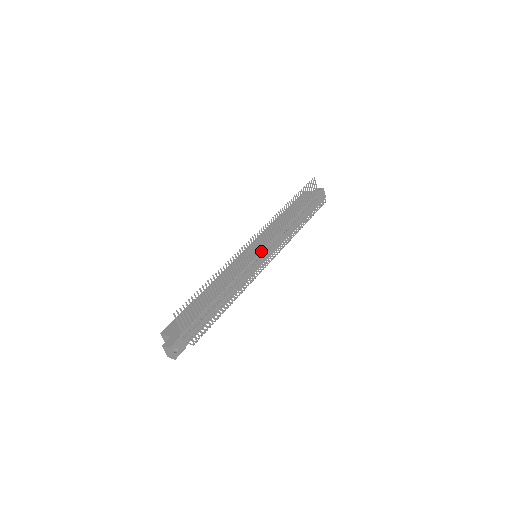
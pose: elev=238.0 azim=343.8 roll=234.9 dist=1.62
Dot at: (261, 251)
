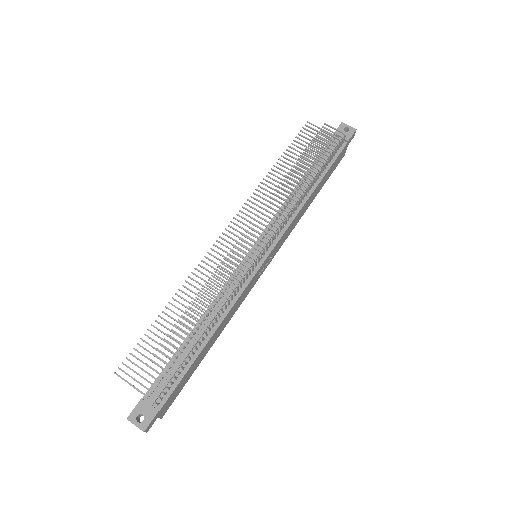
Dot at: occluded
